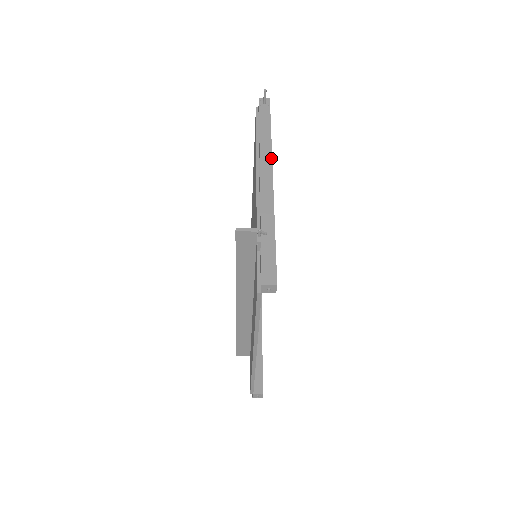
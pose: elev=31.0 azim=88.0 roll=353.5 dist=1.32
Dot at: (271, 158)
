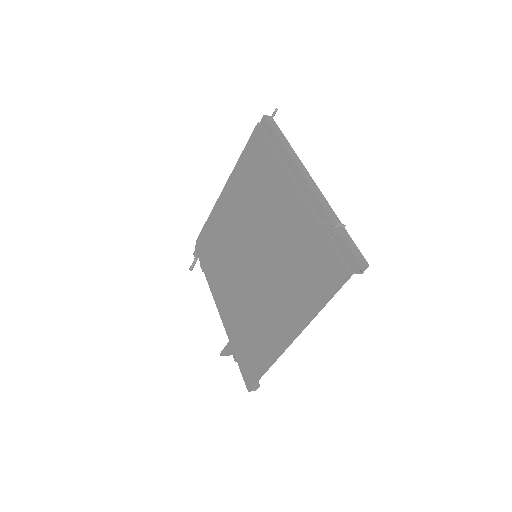
Dot at: (304, 167)
